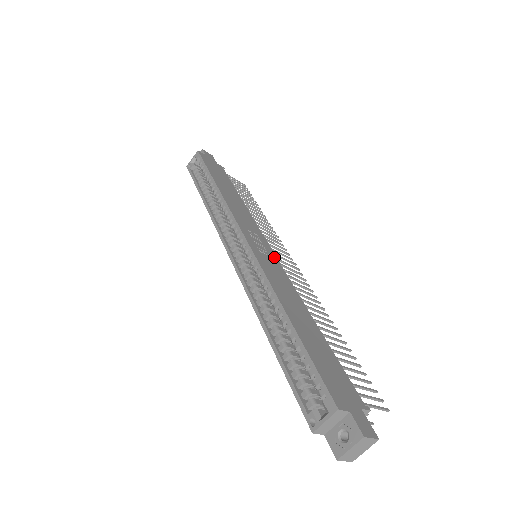
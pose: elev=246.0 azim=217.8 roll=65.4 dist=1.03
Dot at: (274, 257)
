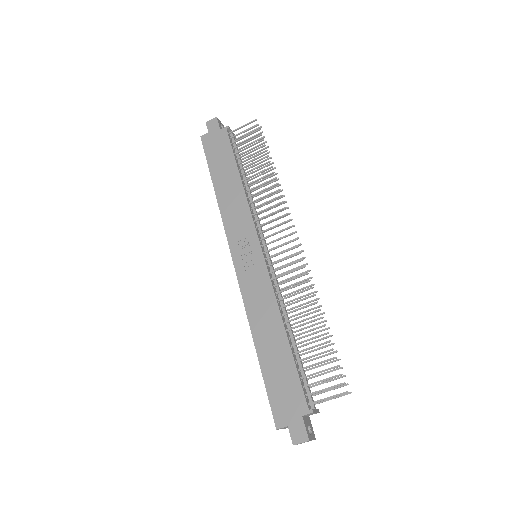
Dot at: (261, 260)
